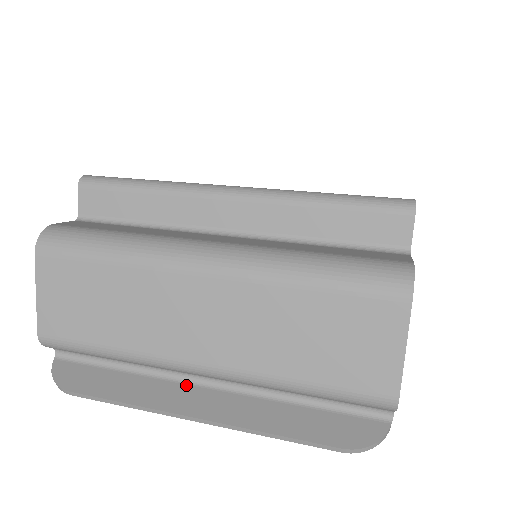
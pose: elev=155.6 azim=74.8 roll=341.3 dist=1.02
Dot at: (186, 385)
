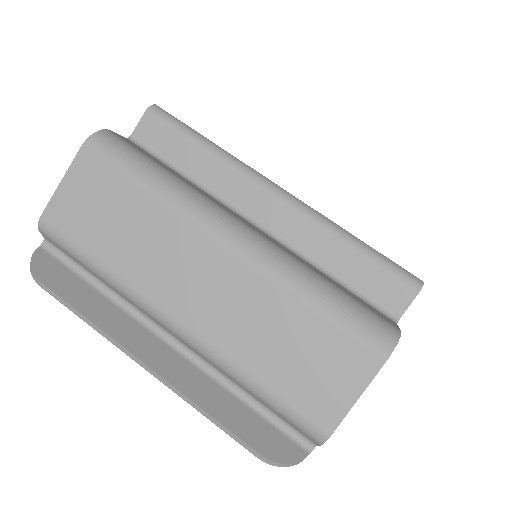
Dot at: (149, 332)
